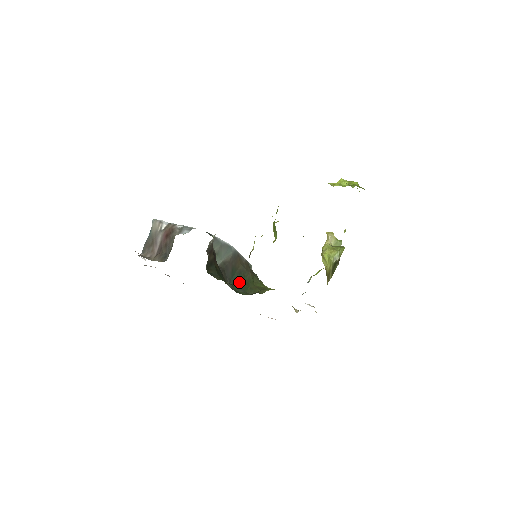
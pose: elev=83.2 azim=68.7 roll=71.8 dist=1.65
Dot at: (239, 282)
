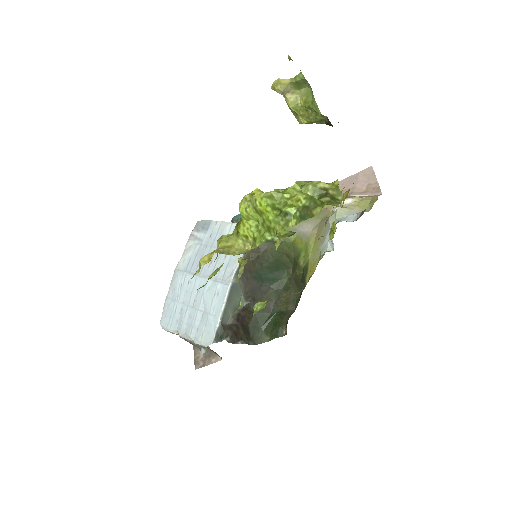
Dot at: (271, 272)
